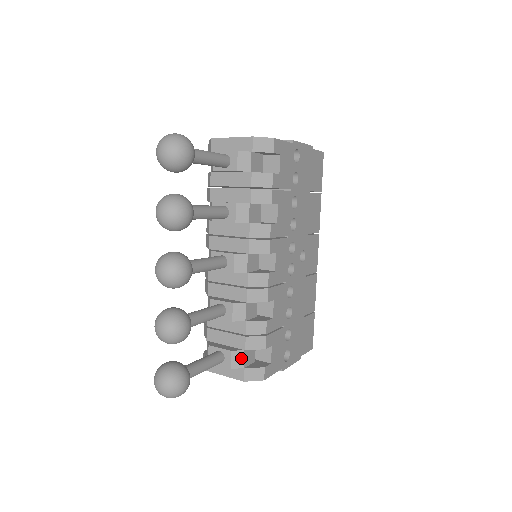
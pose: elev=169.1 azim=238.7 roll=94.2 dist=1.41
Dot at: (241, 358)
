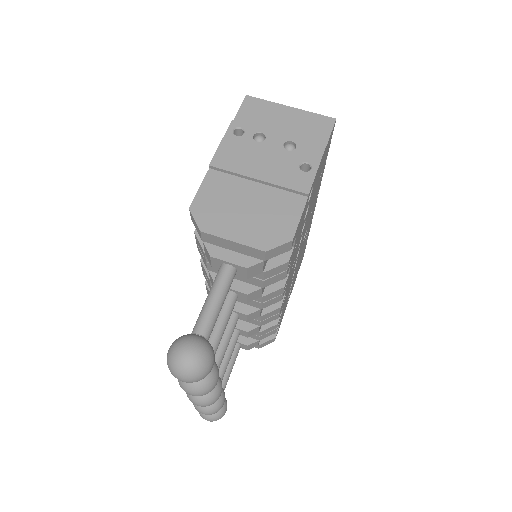
Dot at: (256, 344)
